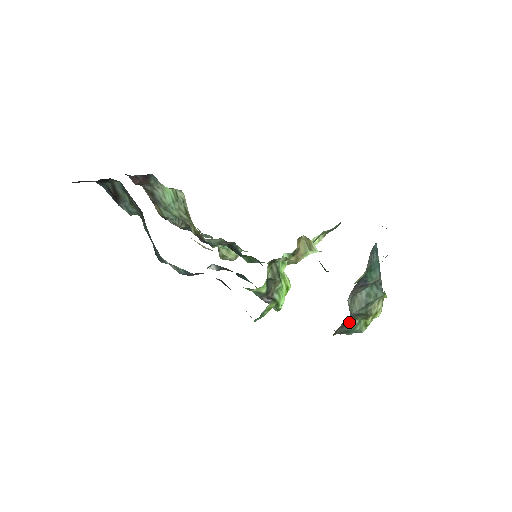
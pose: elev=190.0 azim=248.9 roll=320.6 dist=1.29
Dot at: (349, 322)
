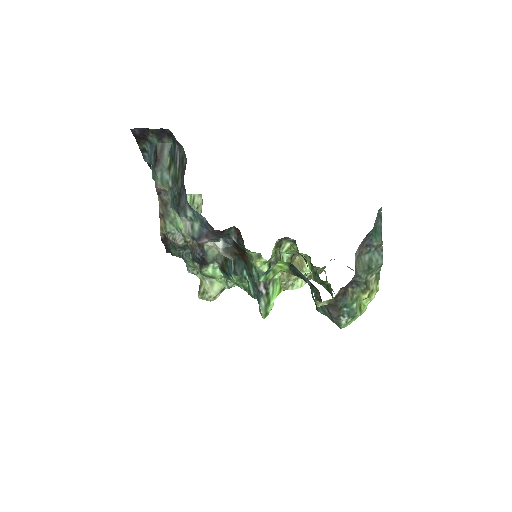
Dot at: (348, 294)
